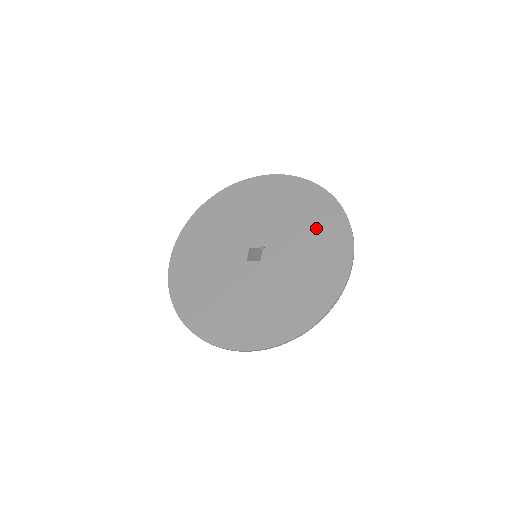
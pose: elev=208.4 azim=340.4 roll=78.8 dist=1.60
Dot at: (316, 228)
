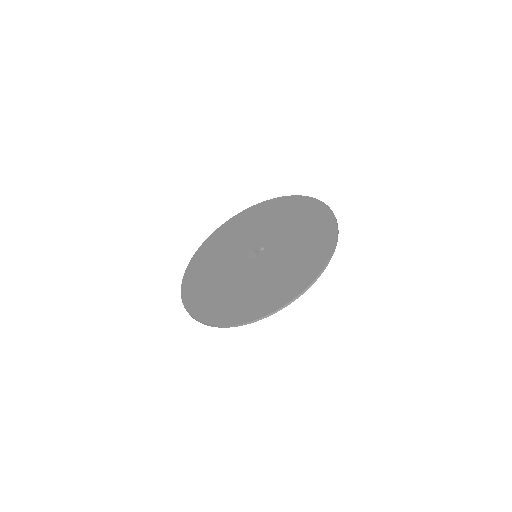
Dot at: (309, 232)
